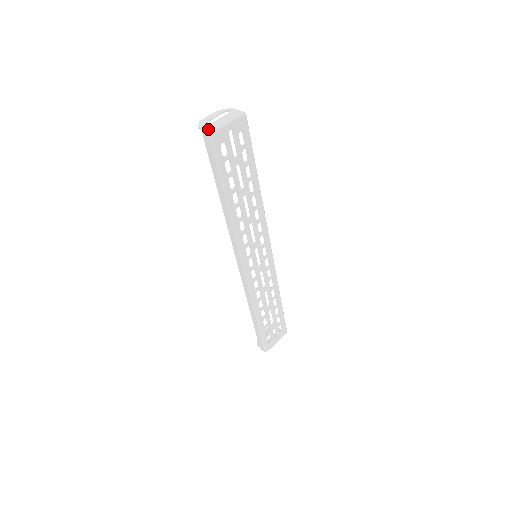
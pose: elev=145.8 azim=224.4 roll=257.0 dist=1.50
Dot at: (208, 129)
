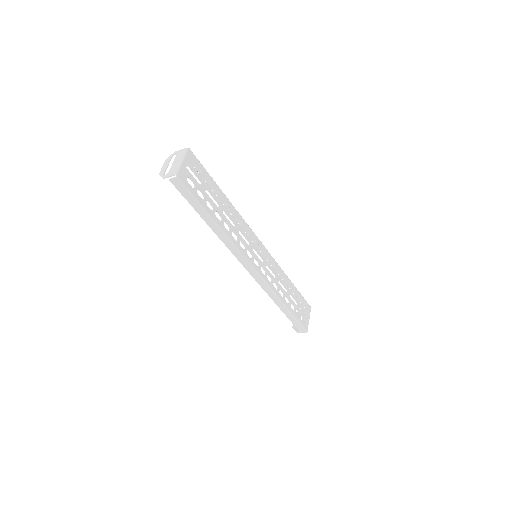
Dot at: (171, 174)
